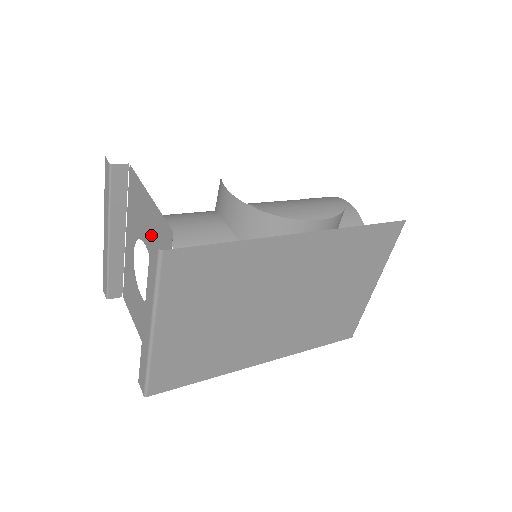
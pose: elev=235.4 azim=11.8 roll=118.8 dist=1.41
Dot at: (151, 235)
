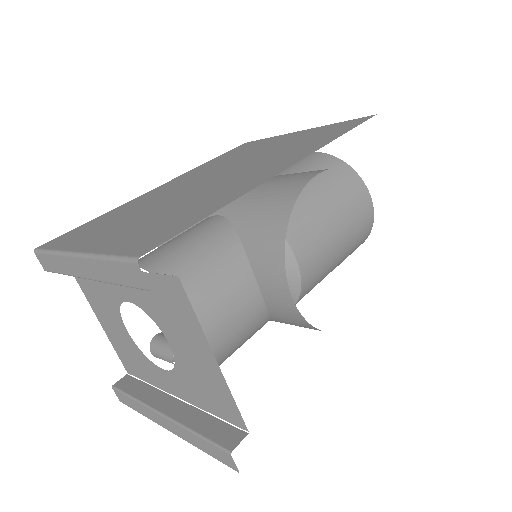
Dot at: (193, 366)
